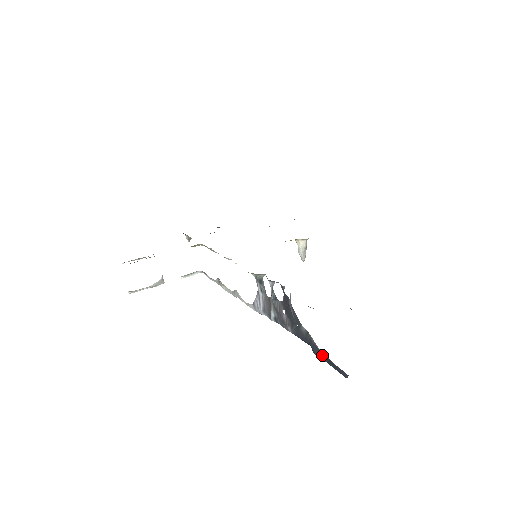
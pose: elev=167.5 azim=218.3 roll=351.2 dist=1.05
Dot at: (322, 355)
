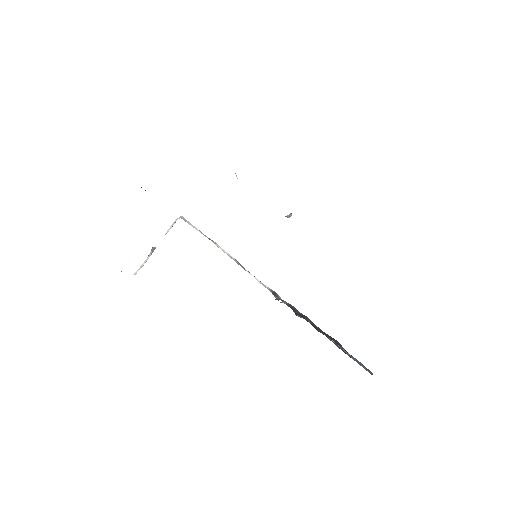
Dot at: occluded
